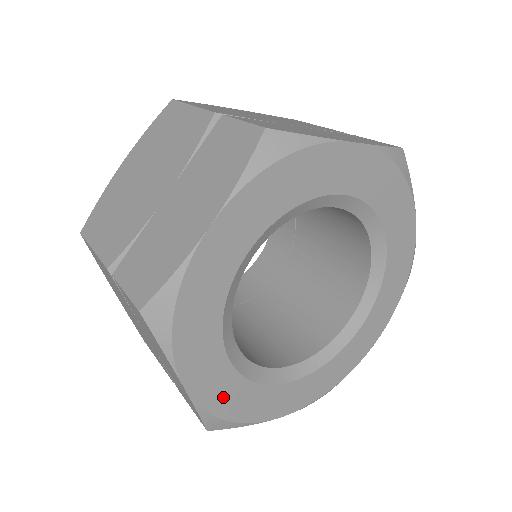
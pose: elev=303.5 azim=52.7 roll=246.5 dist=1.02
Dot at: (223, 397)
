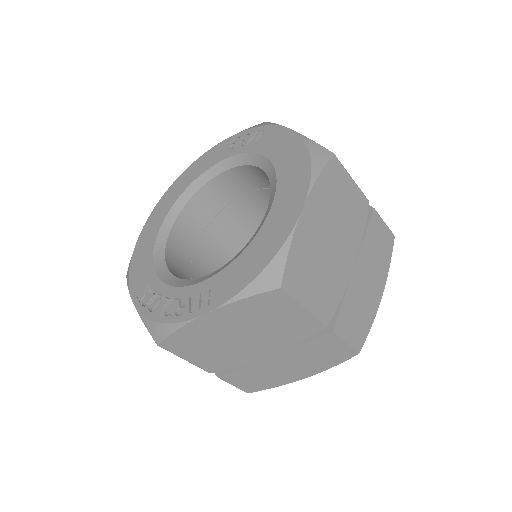
Dot at: occluded
